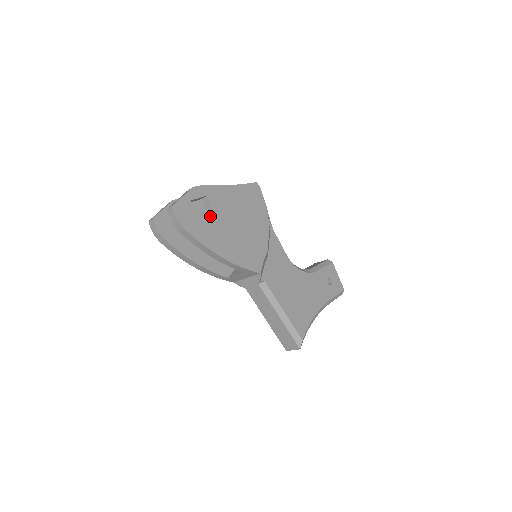
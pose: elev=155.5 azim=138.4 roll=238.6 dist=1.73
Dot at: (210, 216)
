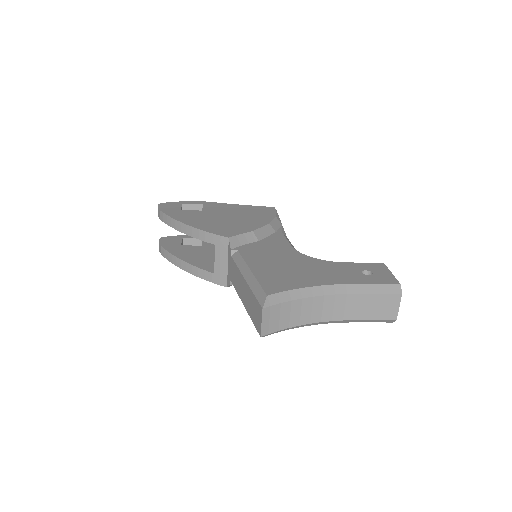
Dot at: occluded
